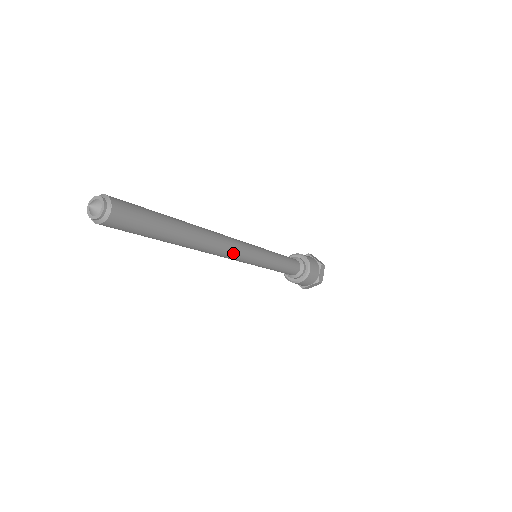
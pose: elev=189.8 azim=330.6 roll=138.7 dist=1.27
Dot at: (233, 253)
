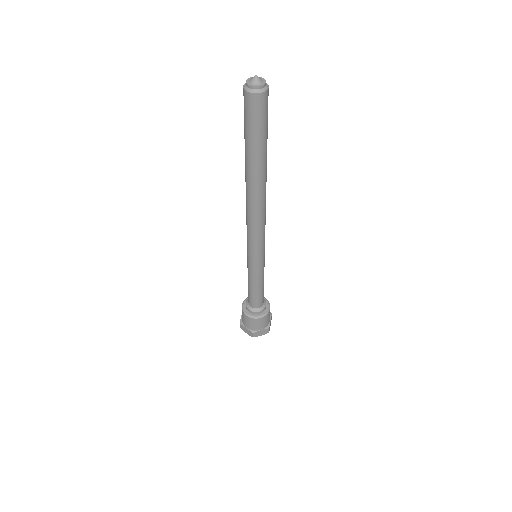
Dot at: (254, 228)
